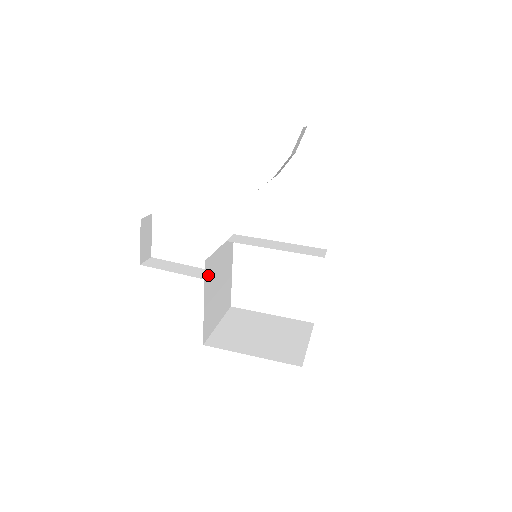
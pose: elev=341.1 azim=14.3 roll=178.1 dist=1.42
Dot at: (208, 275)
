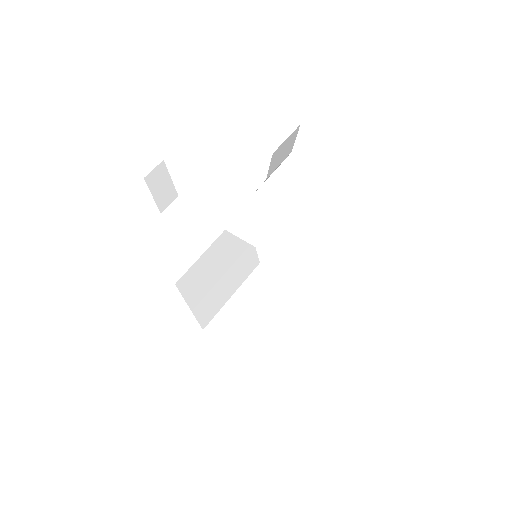
Dot at: (190, 285)
